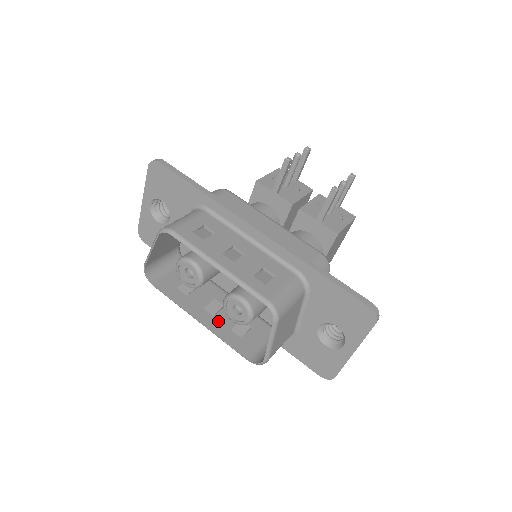
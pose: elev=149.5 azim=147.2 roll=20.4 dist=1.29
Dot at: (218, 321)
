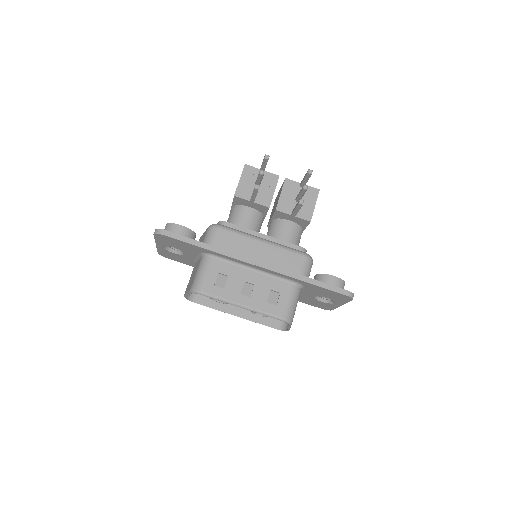
Dot at: occluded
